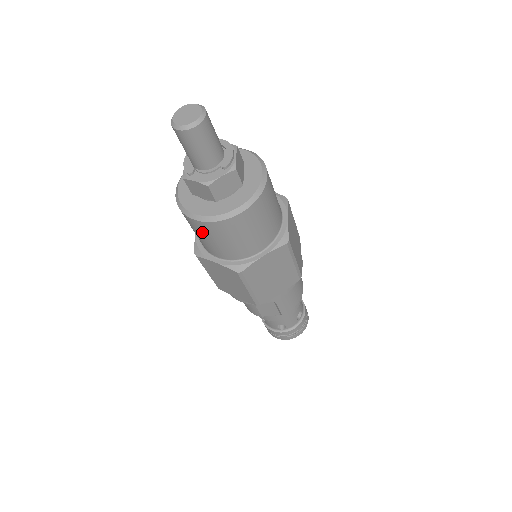
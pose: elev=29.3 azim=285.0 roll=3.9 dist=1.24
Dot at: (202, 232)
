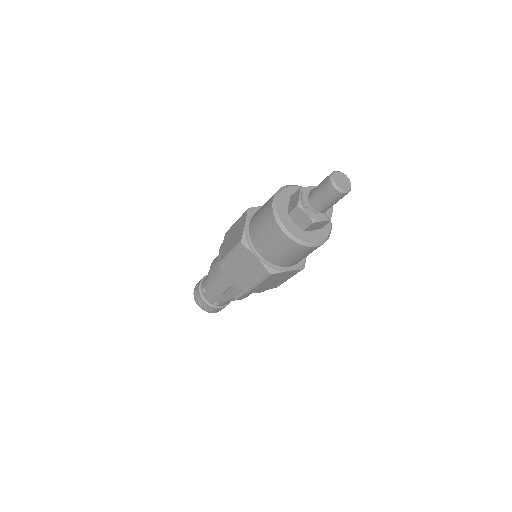
Dot at: (277, 240)
